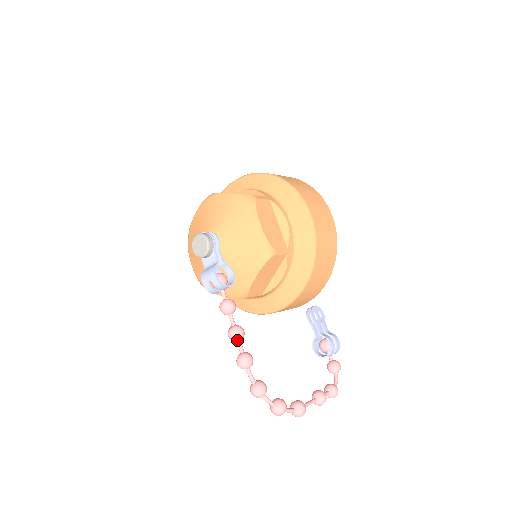
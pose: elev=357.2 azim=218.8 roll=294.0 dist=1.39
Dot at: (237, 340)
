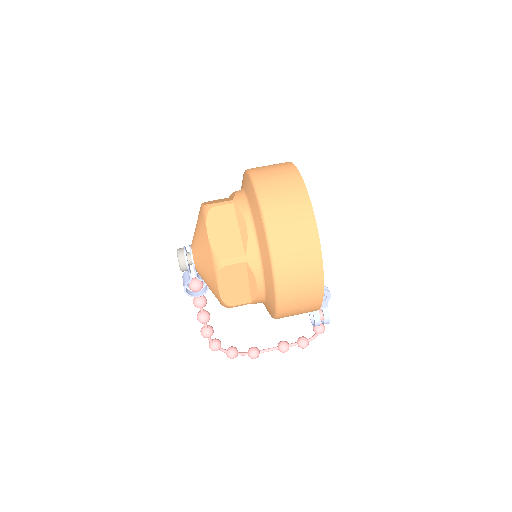
Dot at: occluded
